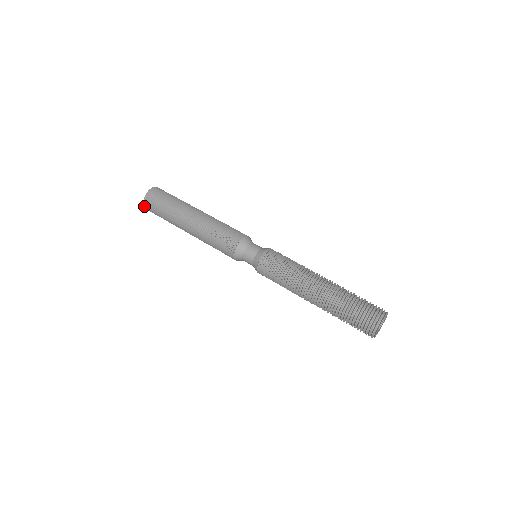
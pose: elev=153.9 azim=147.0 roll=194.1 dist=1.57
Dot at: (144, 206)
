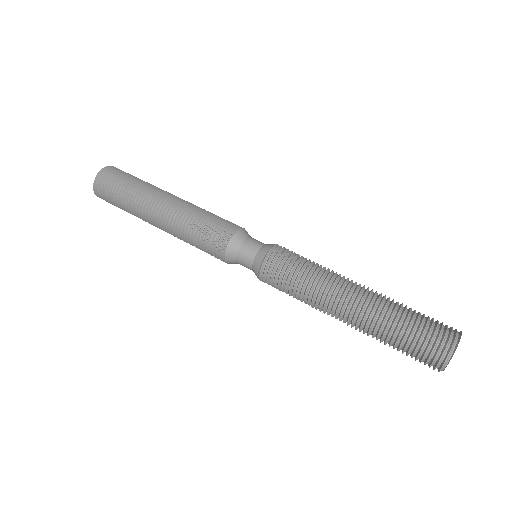
Dot at: (96, 175)
